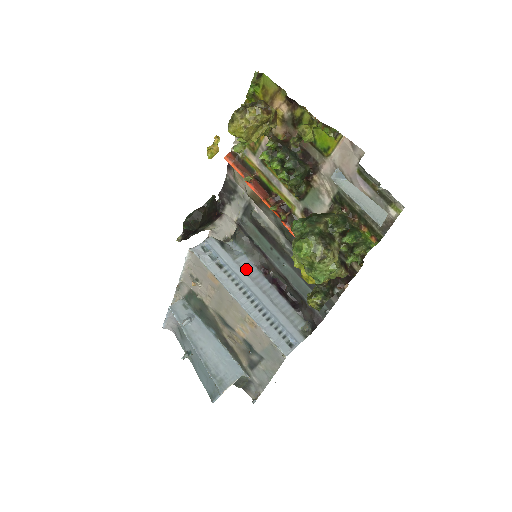
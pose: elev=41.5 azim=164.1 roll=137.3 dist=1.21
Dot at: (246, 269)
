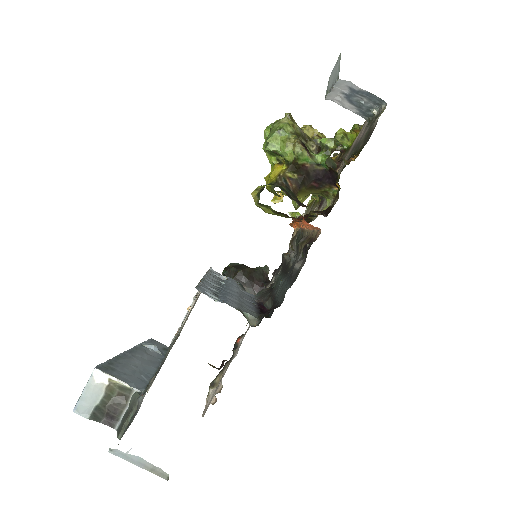
Dot at: (244, 293)
